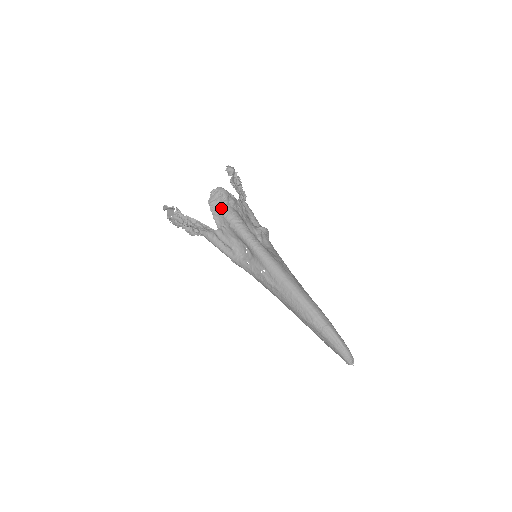
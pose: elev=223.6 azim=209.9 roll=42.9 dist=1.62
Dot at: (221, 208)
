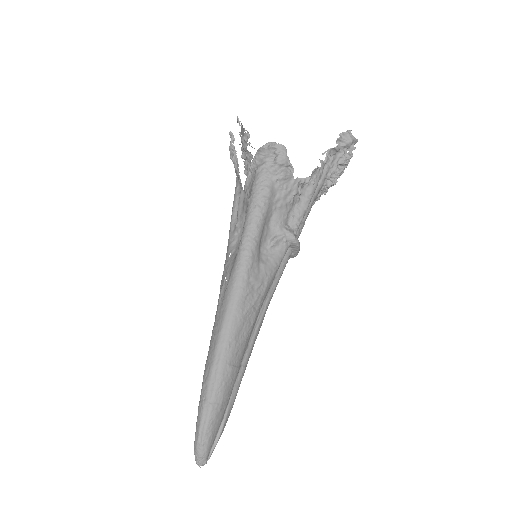
Dot at: (260, 170)
